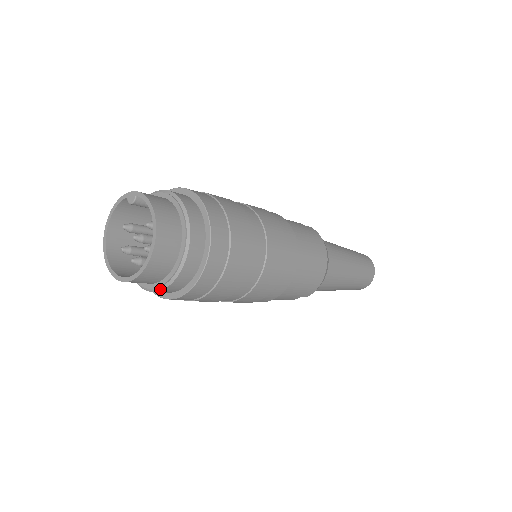
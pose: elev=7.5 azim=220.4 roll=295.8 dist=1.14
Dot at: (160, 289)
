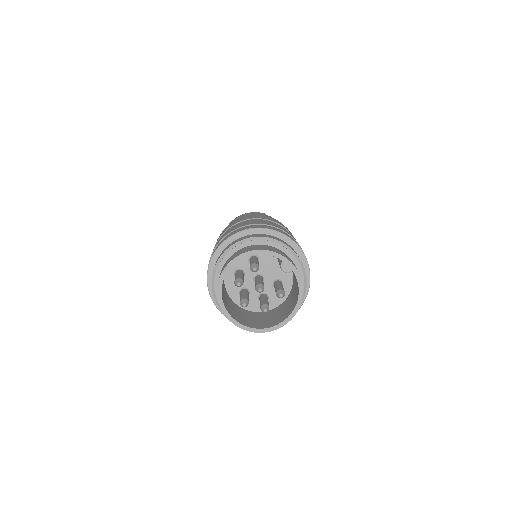
Dot at: occluded
